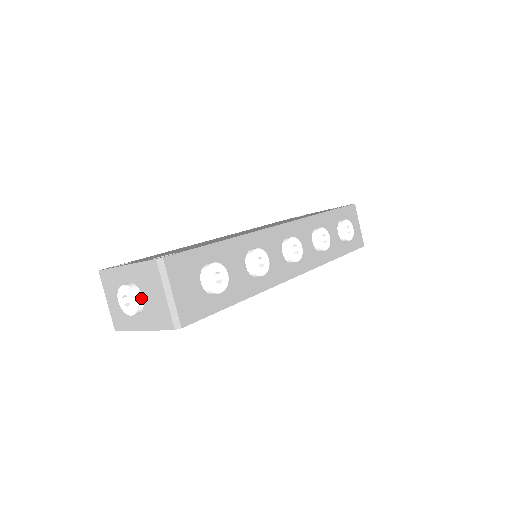
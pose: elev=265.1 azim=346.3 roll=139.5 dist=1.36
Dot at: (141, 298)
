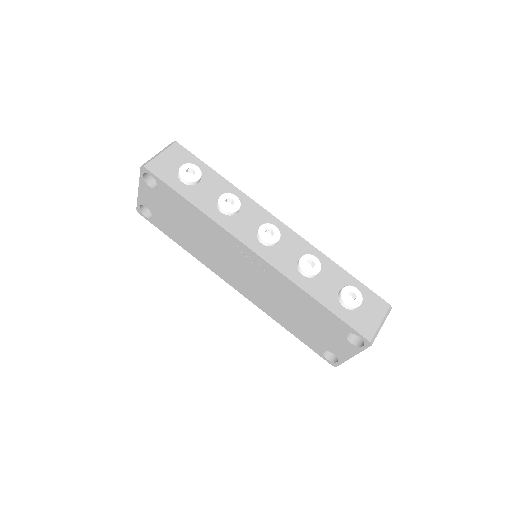
Dot at: occluded
